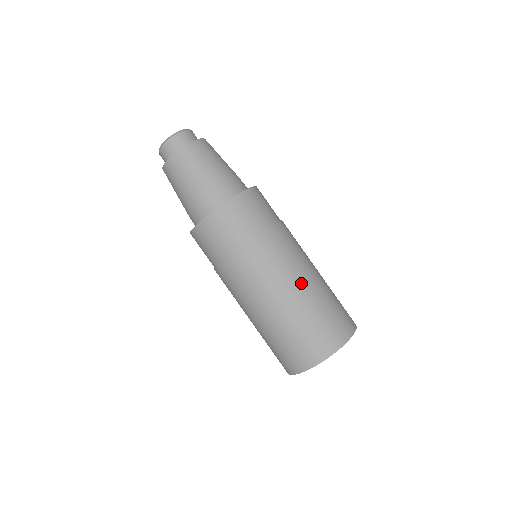
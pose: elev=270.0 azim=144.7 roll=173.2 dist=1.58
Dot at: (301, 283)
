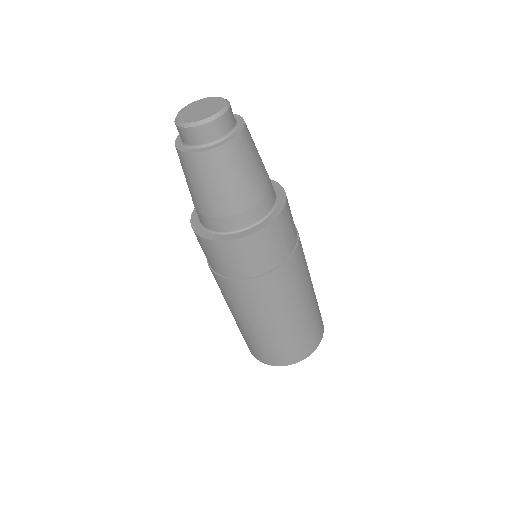
Dot at: (308, 298)
